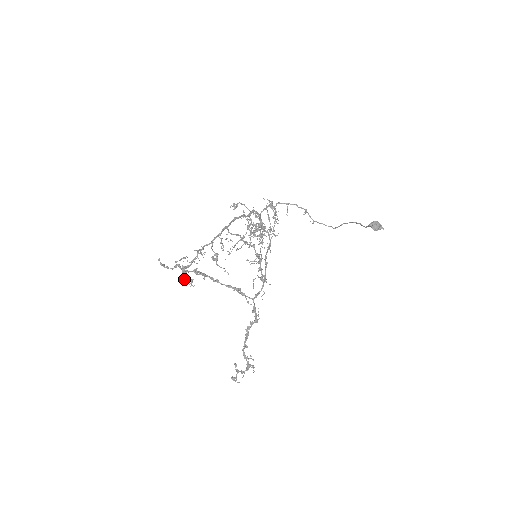
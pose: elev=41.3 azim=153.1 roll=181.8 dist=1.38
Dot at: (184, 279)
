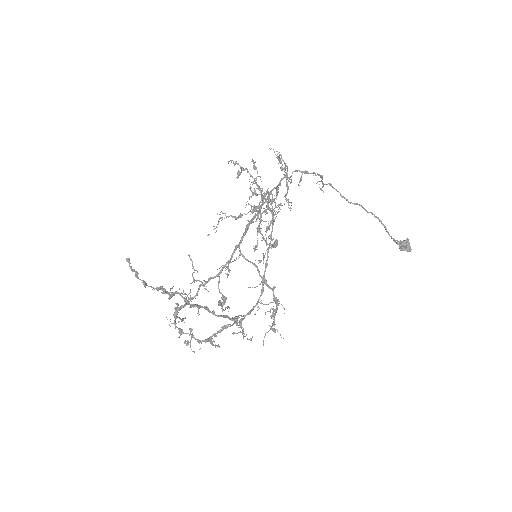
Dot at: (178, 332)
